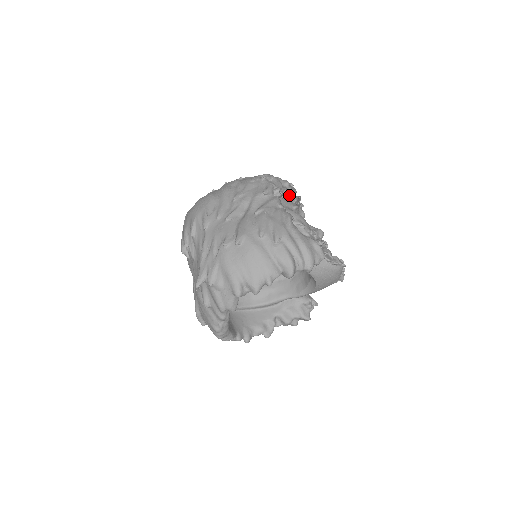
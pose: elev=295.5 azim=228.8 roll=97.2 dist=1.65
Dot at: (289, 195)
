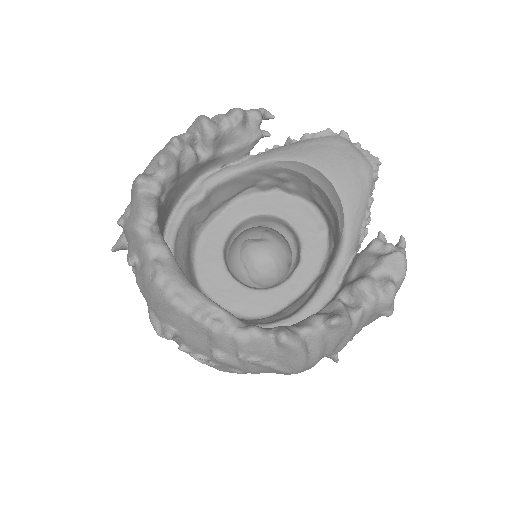
Dot at: occluded
